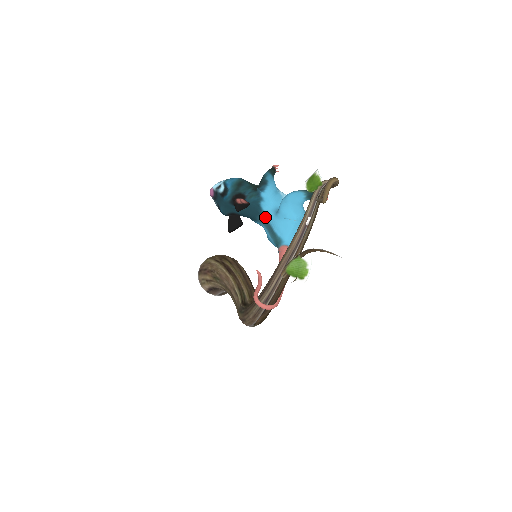
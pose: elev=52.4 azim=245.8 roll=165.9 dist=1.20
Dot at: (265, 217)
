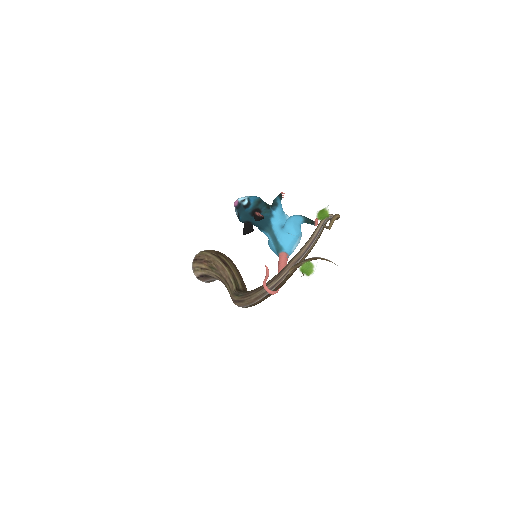
Dot at: (272, 229)
